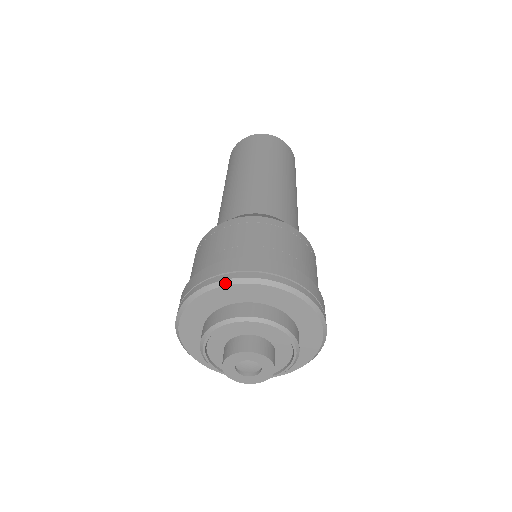
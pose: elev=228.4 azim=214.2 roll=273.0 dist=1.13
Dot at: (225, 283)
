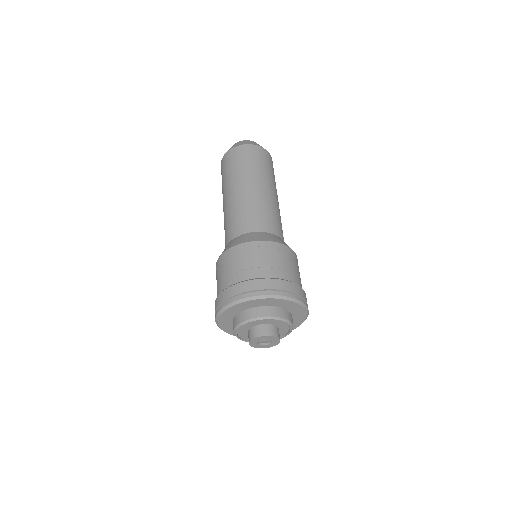
Dot at: (267, 297)
